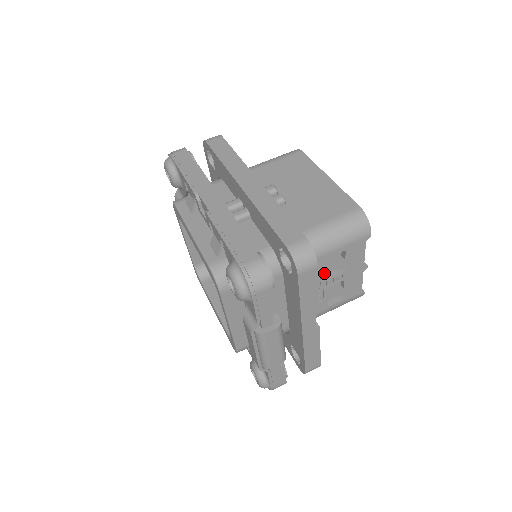
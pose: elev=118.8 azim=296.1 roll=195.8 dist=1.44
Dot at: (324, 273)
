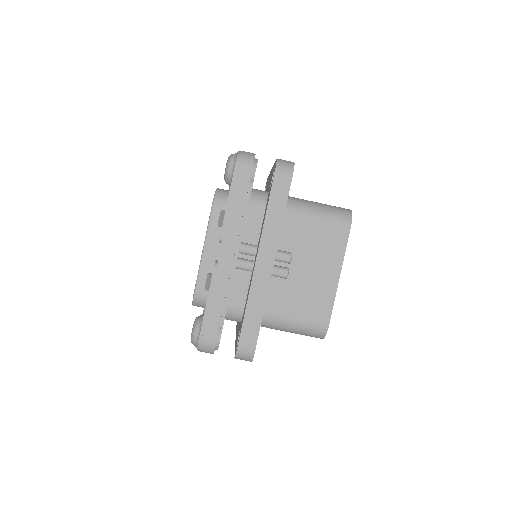
Dot at: occluded
